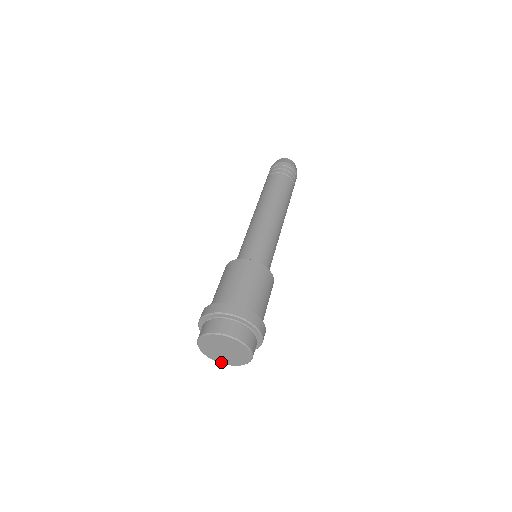
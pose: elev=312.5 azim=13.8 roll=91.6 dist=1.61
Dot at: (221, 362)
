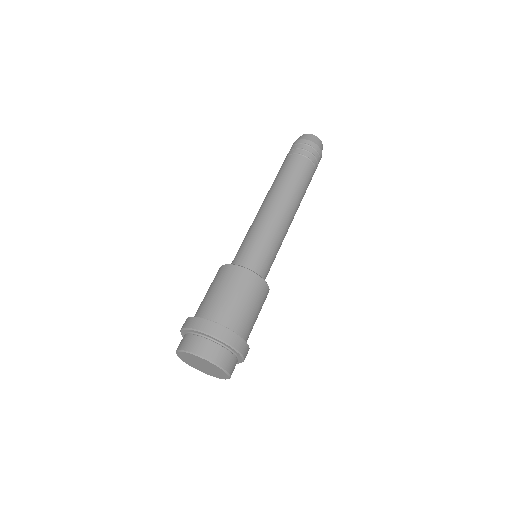
Dot at: (186, 362)
